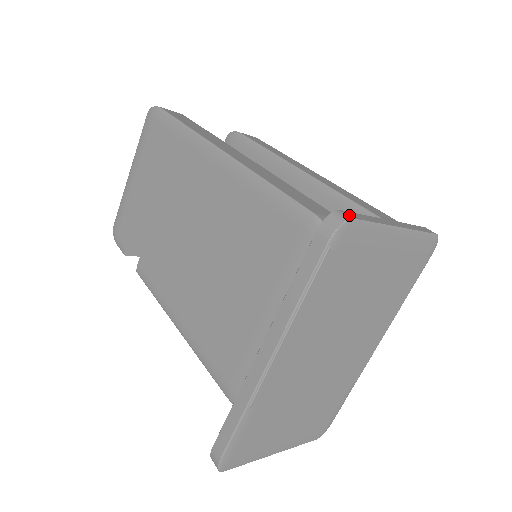
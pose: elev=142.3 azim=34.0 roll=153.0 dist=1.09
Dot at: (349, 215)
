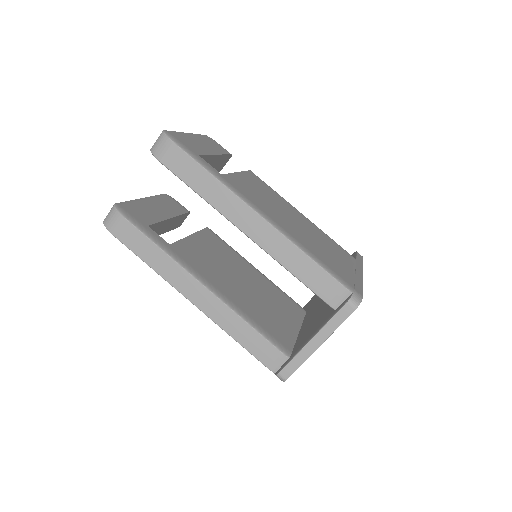
Dot at: (285, 376)
